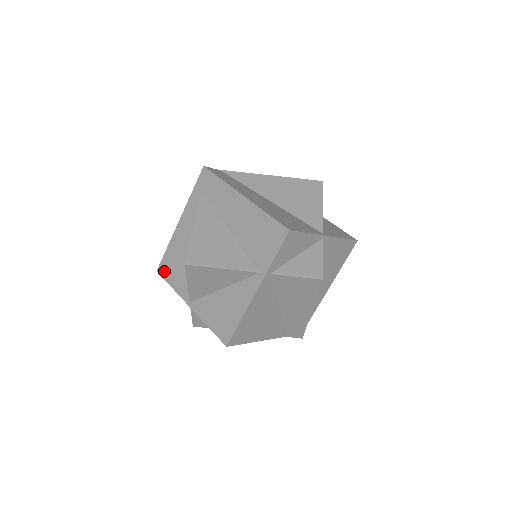
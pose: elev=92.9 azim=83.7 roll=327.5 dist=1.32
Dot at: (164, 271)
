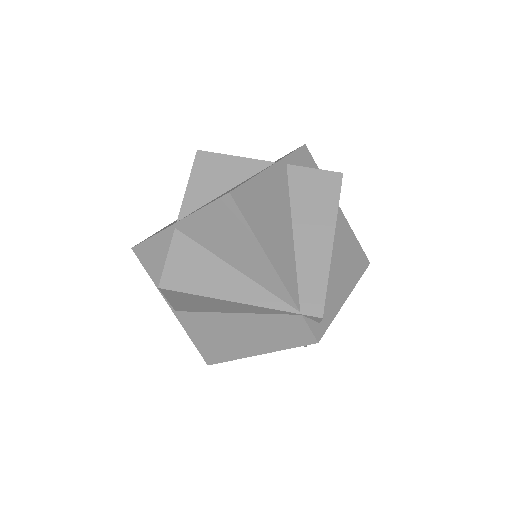
Dot at: occluded
